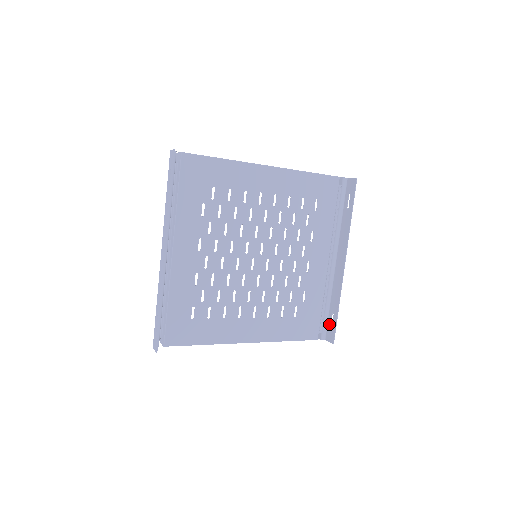
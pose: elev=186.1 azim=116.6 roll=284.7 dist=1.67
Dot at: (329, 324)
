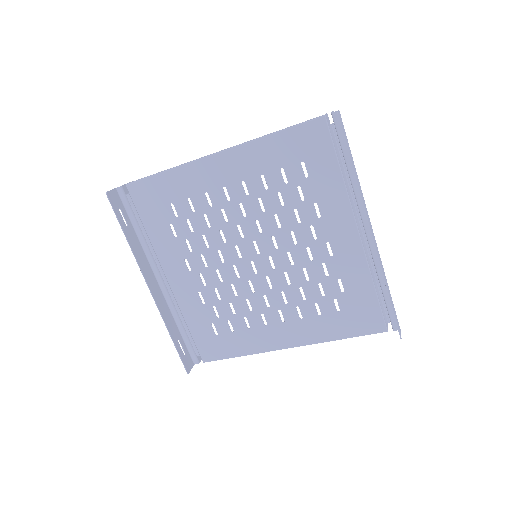
Dot at: occluded
